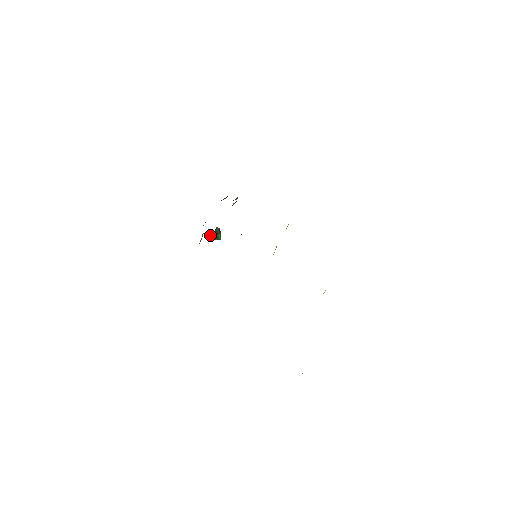
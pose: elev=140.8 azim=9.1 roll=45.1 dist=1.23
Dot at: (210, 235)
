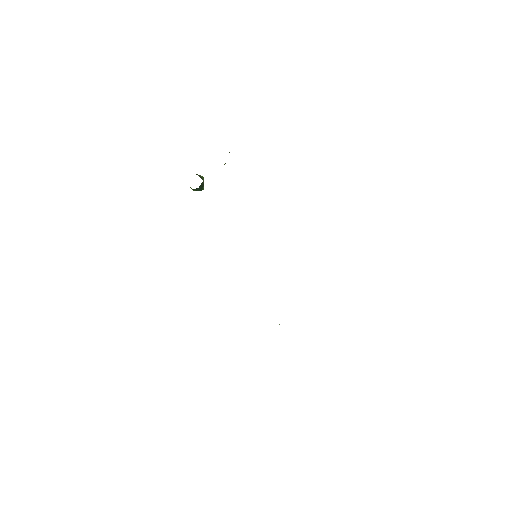
Dot at: occluded
